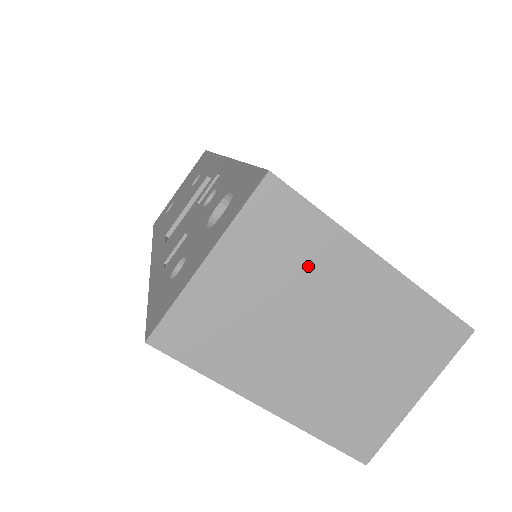
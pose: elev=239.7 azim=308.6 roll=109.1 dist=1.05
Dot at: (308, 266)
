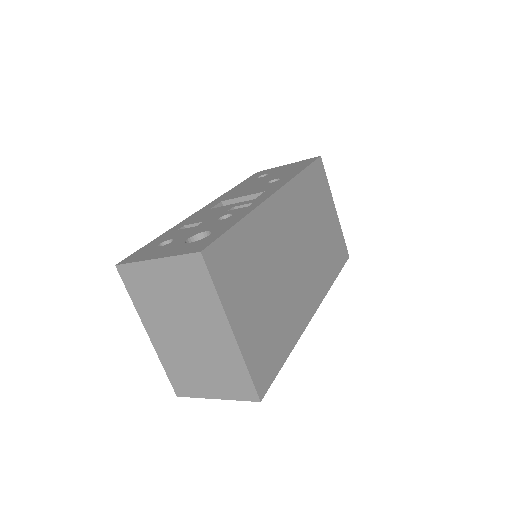
Dot at: (196, 302)
